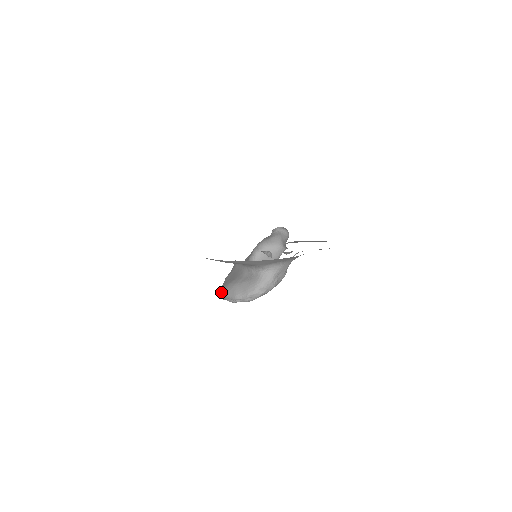
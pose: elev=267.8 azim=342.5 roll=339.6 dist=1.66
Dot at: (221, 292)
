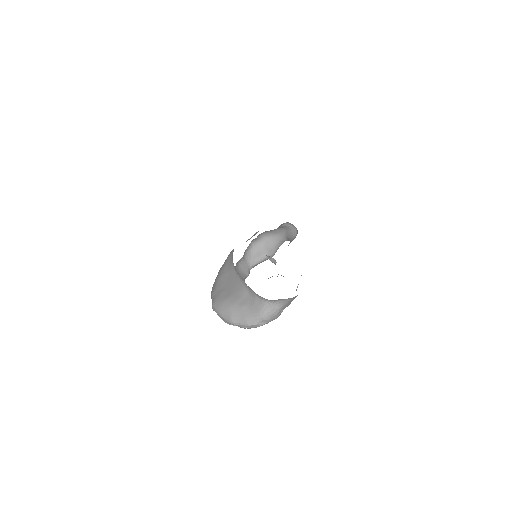
Dot at: (213, 306)
